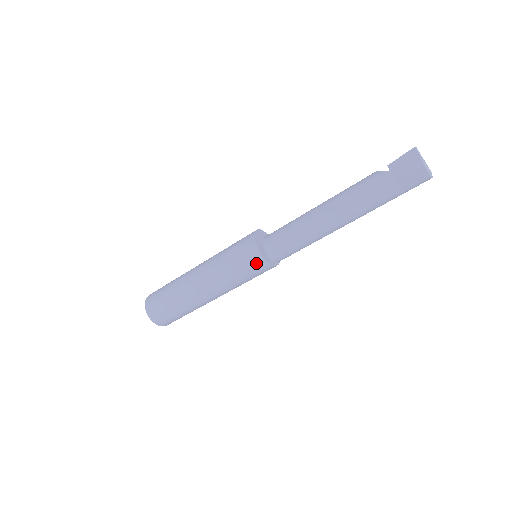
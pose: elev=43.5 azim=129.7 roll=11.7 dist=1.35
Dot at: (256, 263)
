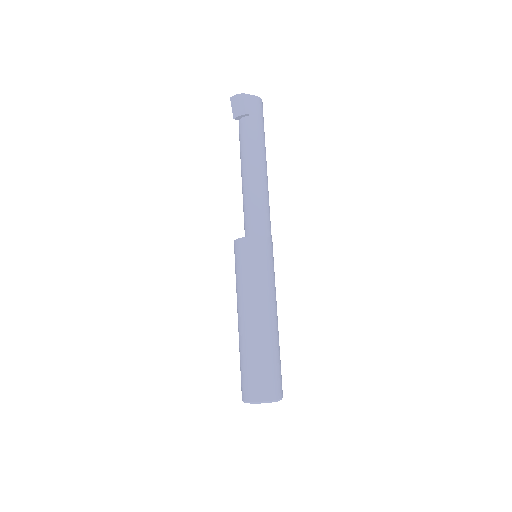
Dot at: (251, 246)
